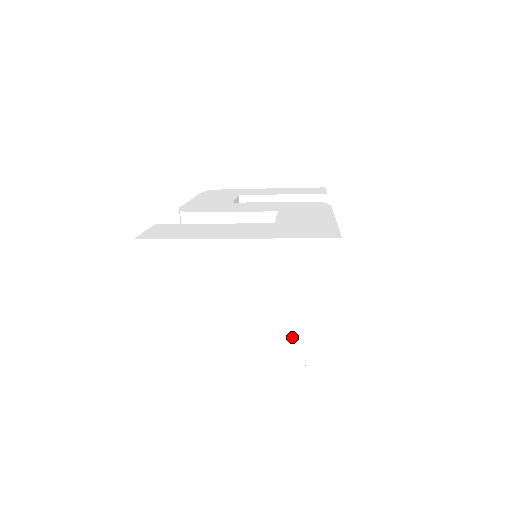
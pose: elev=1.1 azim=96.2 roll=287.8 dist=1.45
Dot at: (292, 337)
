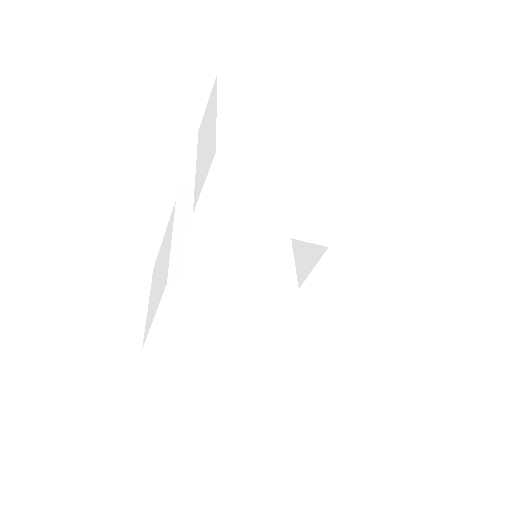
Dot at: (376, 179)
